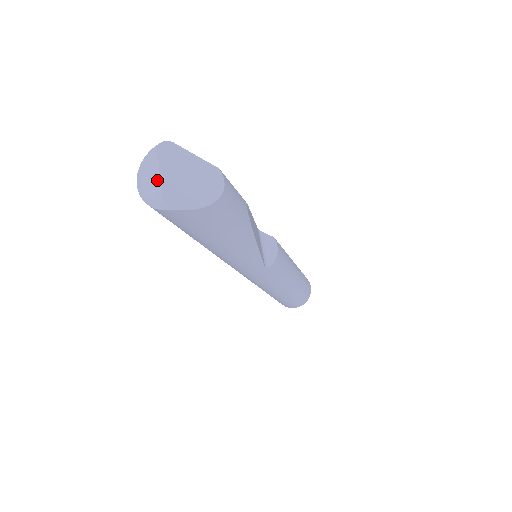
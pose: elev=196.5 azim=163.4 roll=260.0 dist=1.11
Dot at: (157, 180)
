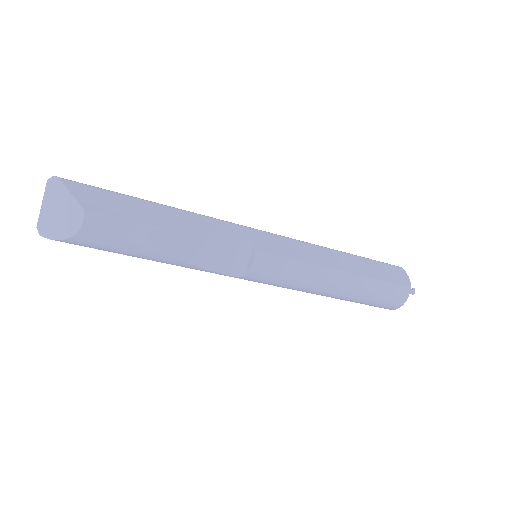
Dot at: (41, 208)
